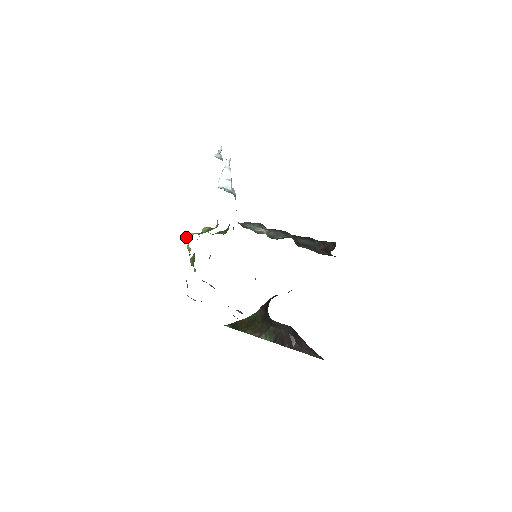
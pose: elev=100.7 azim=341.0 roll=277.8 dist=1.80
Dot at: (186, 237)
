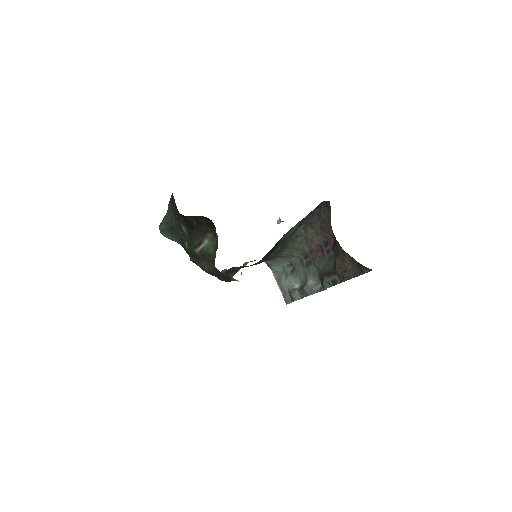
Dot at: occluded
